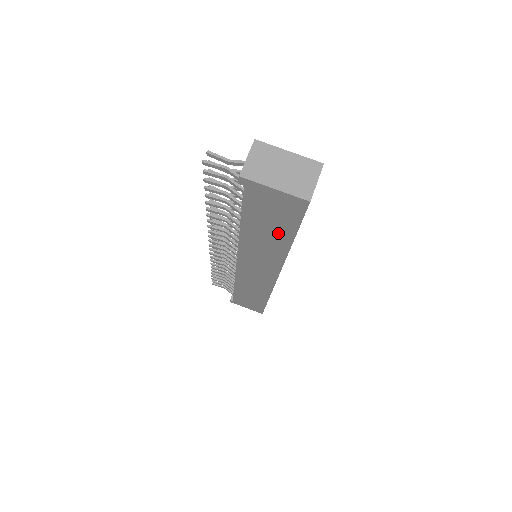
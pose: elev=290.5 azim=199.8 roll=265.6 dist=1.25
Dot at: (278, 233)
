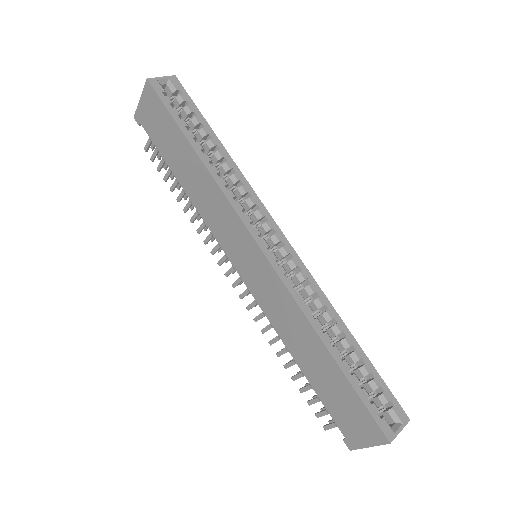
Dot at: (182, 148)
